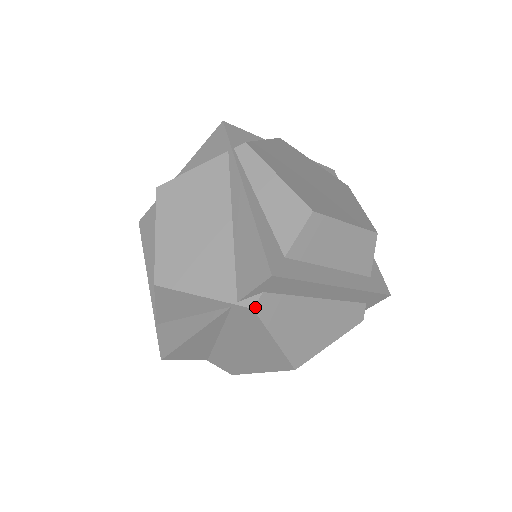
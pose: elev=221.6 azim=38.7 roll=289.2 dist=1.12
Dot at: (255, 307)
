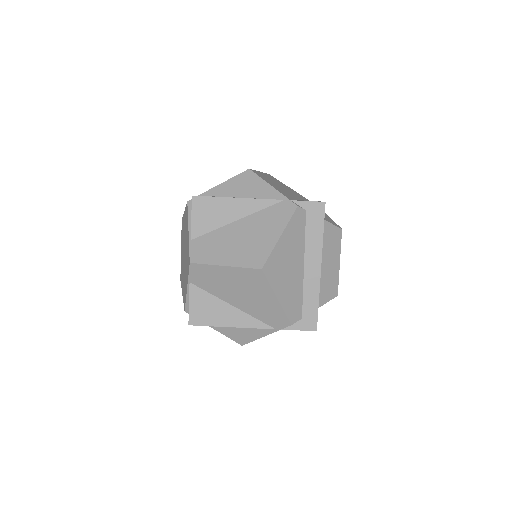
Dot at: (299, 208)
